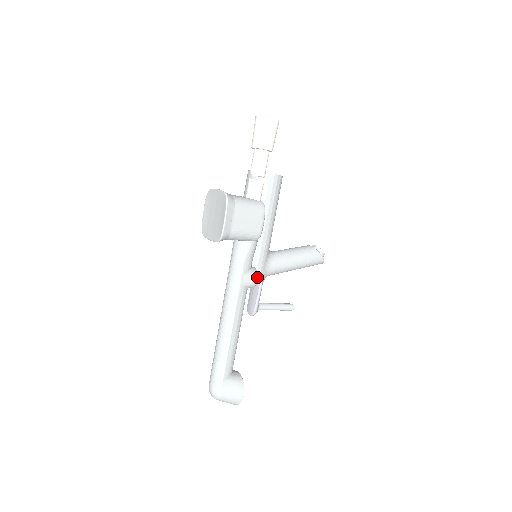
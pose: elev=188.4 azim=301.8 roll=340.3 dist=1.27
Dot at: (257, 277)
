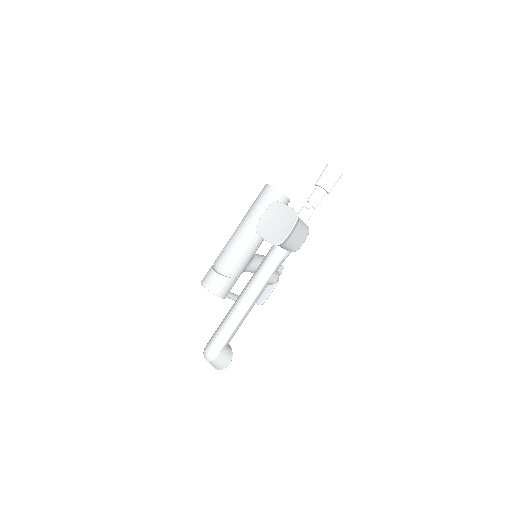
Dot at: (278, 278)
